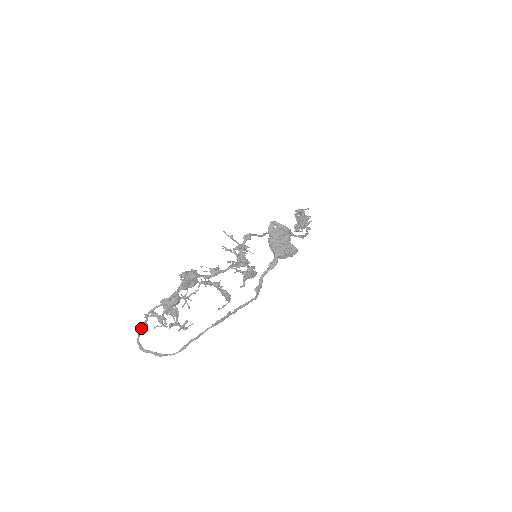
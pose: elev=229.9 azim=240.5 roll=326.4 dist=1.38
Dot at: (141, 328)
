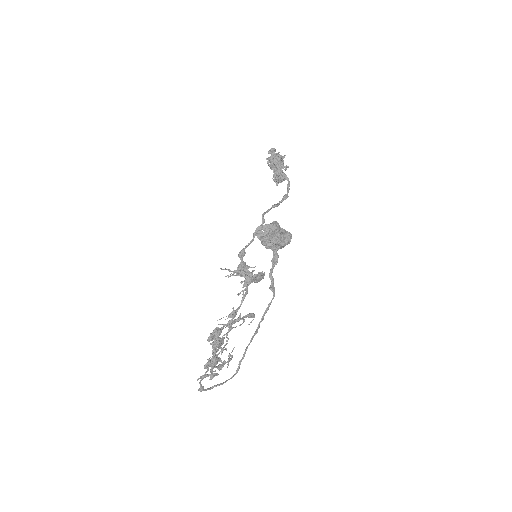
Dot at: occluded
